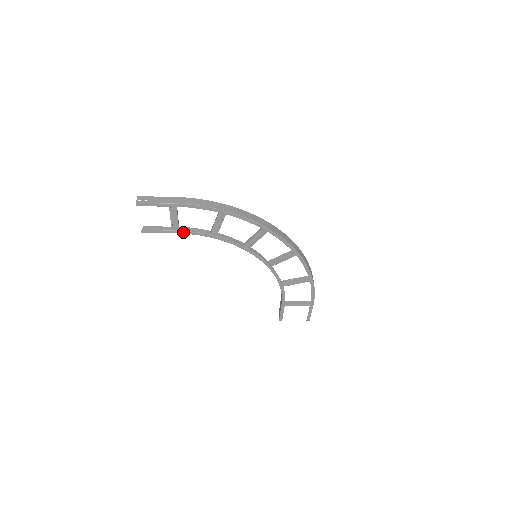
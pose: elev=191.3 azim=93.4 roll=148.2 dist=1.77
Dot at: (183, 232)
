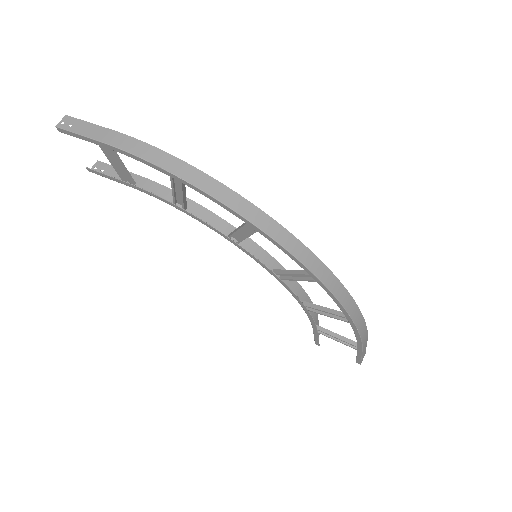
Dot at: (137, 187)
